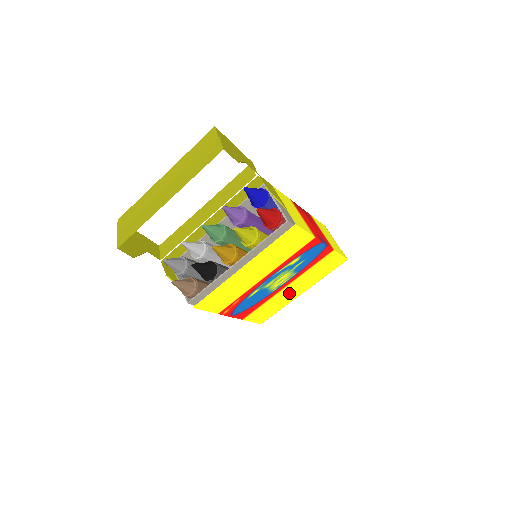
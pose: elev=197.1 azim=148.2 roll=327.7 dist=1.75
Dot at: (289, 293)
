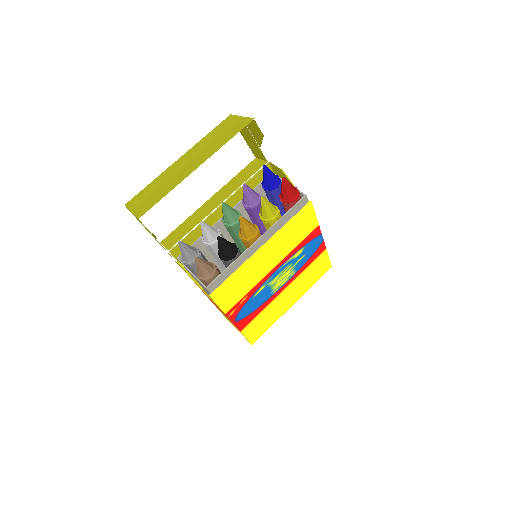
Dot at: (283, 301)
